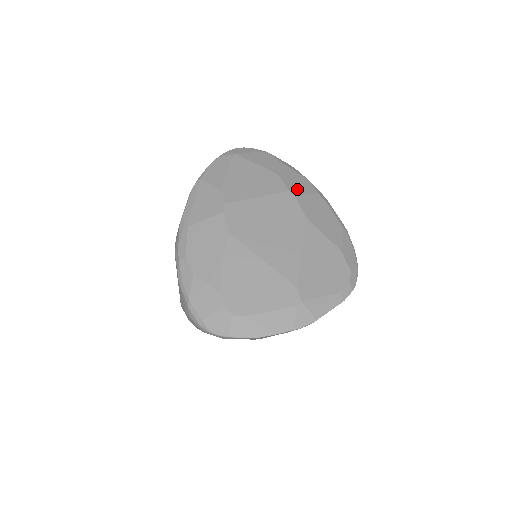
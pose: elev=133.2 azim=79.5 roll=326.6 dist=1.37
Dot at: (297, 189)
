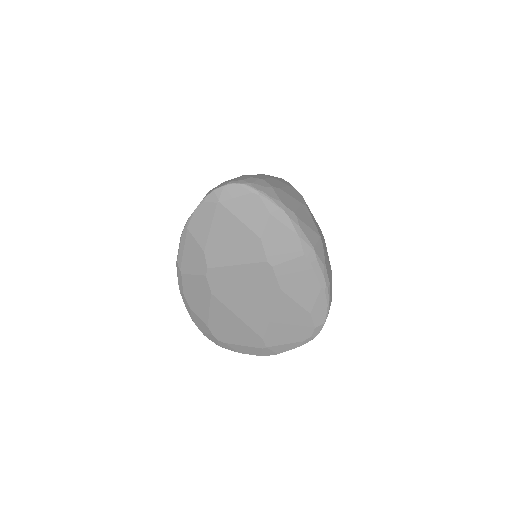
Dot at: (278, 256)
